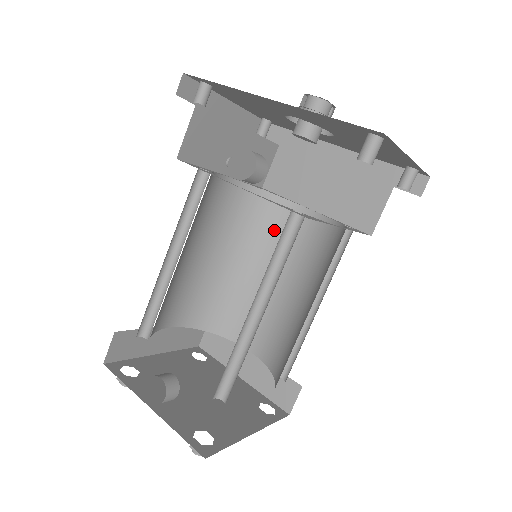
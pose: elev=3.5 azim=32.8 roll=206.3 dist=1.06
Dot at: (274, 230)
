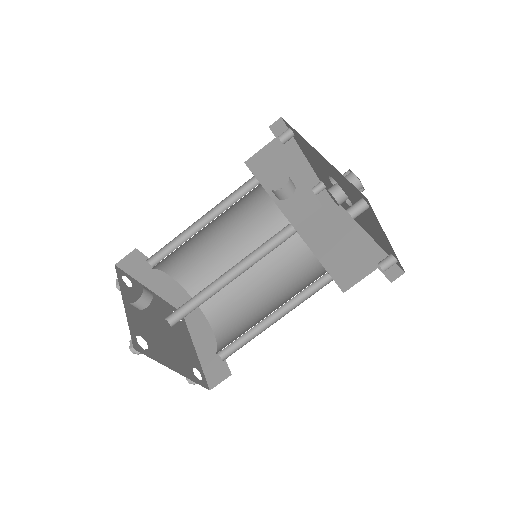
Dot at: (283, 257)
